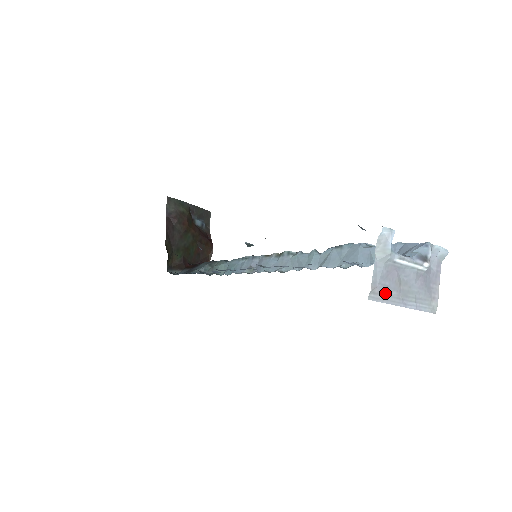
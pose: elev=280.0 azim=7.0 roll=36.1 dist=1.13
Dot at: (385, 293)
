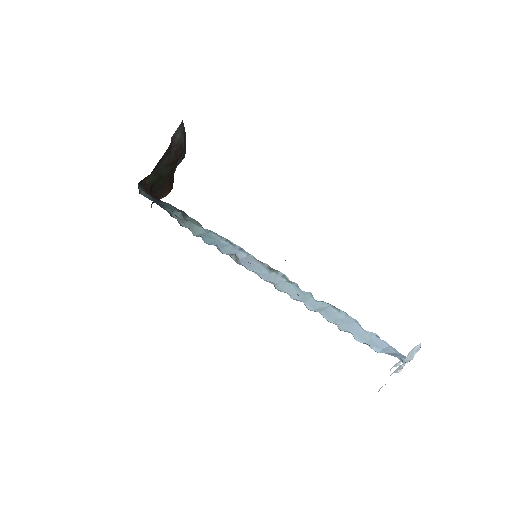
Dot at: occluded
